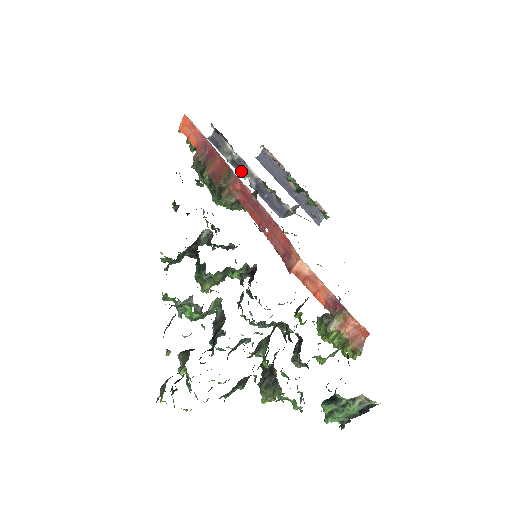
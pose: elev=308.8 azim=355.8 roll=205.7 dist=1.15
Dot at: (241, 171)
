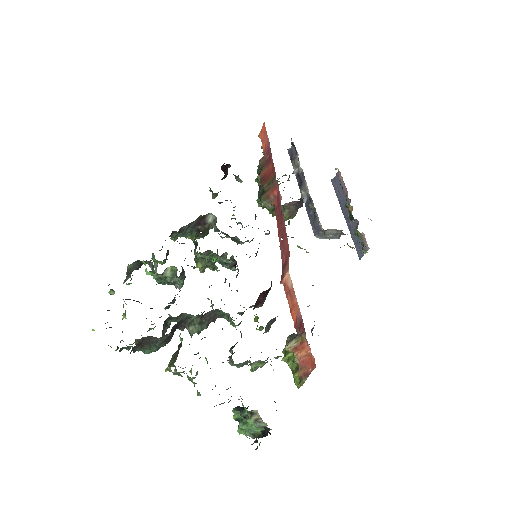
Dot at: (301, 185)
